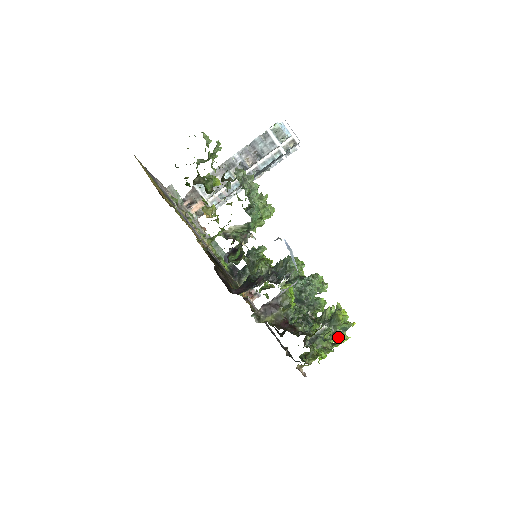
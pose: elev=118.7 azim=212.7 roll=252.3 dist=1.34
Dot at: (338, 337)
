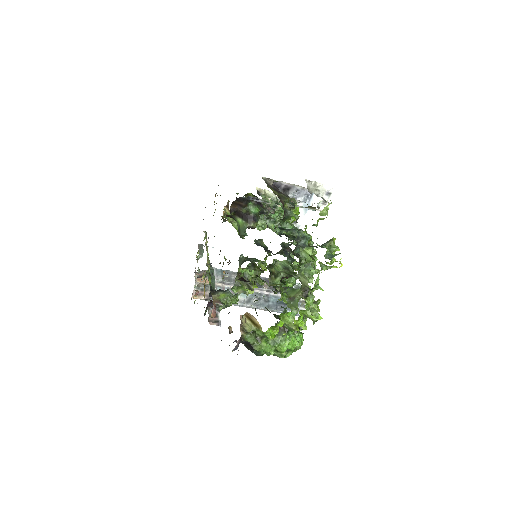
Dot at: (309, 302)
